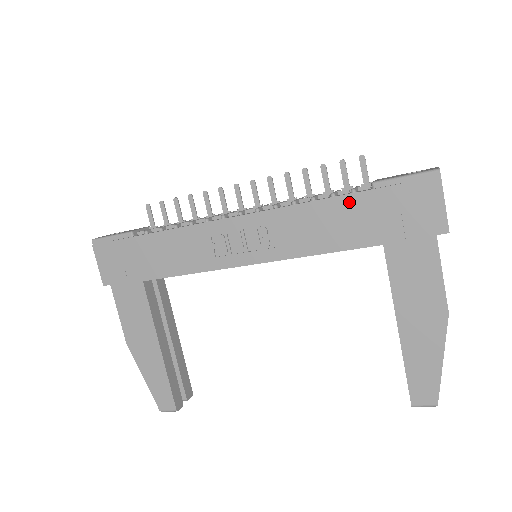
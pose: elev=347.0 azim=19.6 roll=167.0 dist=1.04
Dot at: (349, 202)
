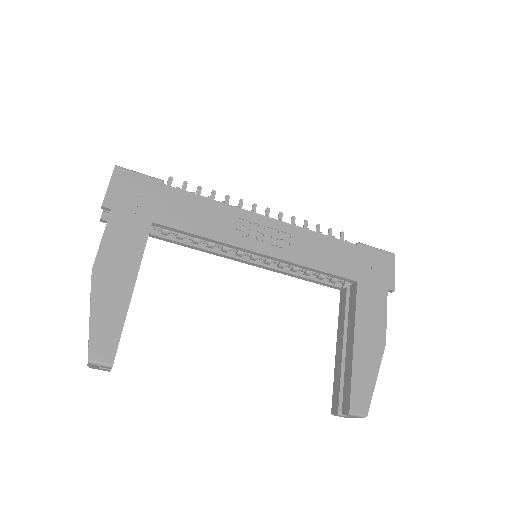
Dot at: (344, 246)
